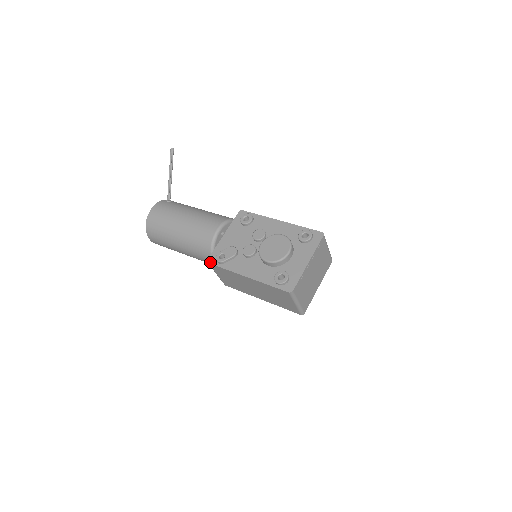
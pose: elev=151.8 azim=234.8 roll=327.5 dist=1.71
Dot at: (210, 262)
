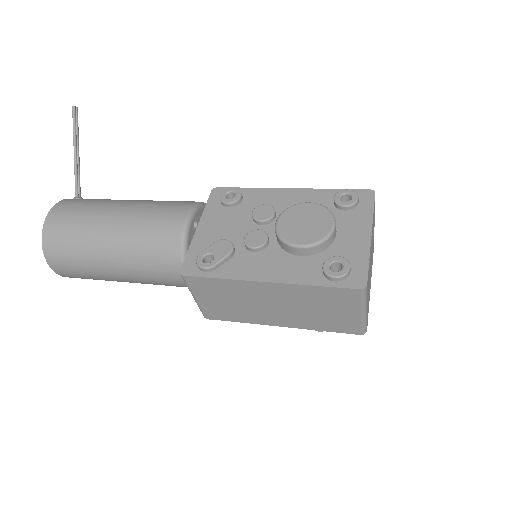
Dot at: (186, 273)
